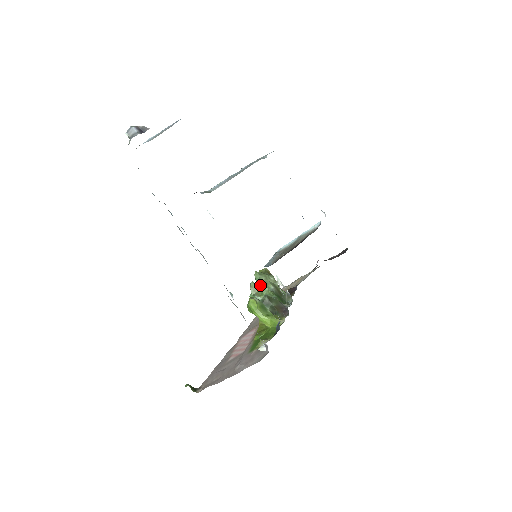
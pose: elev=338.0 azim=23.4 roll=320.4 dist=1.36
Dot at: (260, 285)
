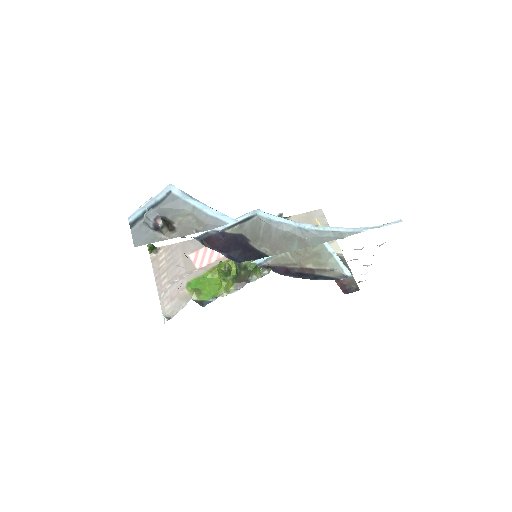
Dot at: occluded
